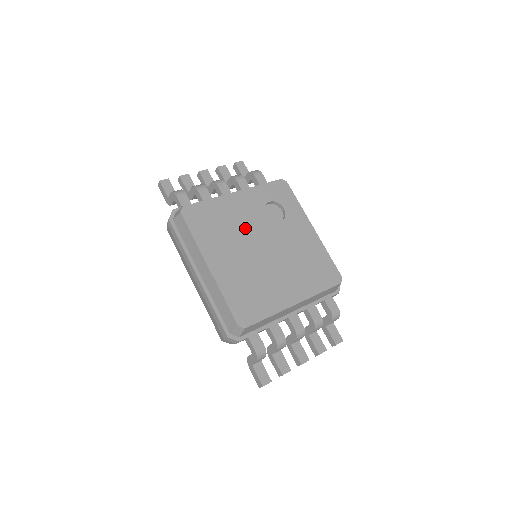
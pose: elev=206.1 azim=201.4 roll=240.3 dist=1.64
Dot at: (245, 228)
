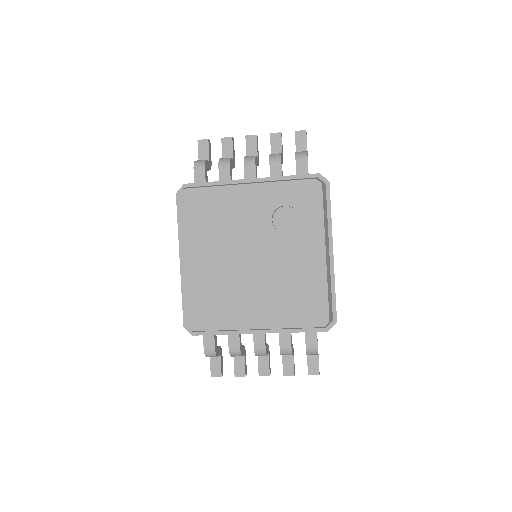
Dot at: (239, 230)
